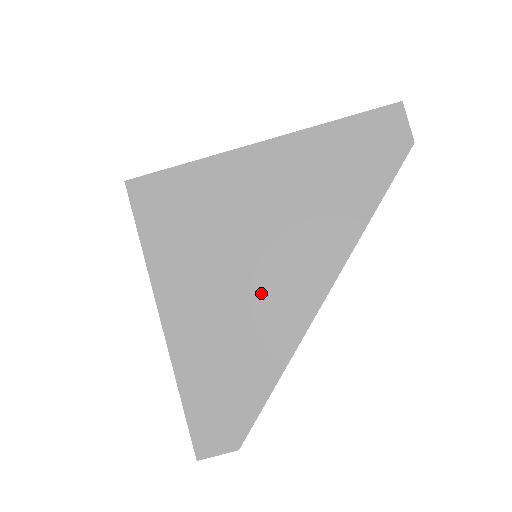
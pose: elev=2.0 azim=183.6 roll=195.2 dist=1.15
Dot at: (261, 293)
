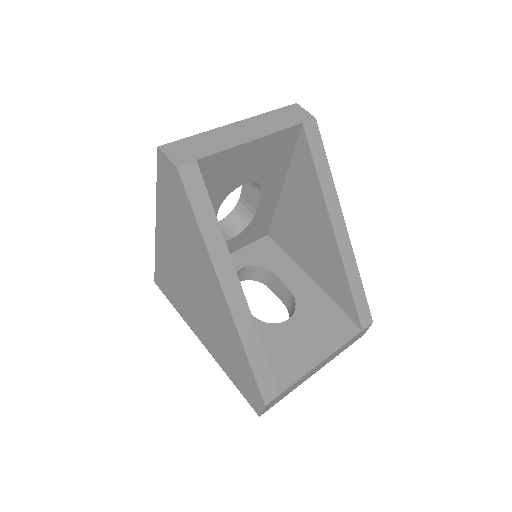
Dot at: (210, 310)
